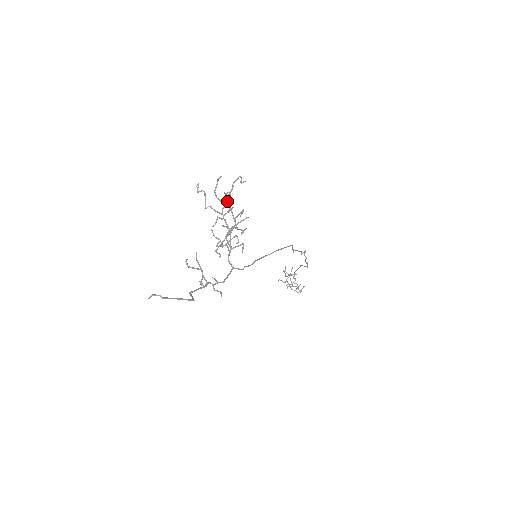
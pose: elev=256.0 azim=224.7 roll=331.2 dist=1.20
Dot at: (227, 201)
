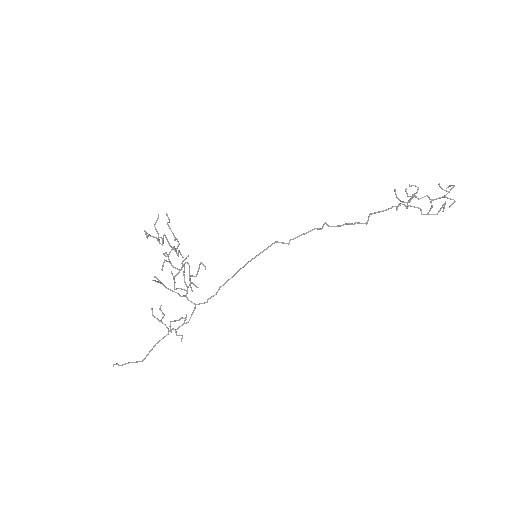
Dot at: occluded
